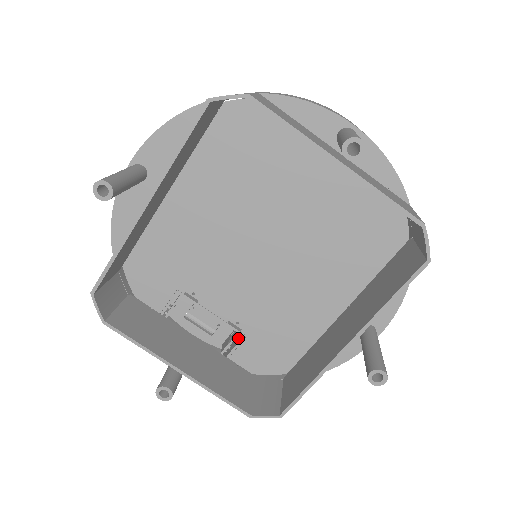
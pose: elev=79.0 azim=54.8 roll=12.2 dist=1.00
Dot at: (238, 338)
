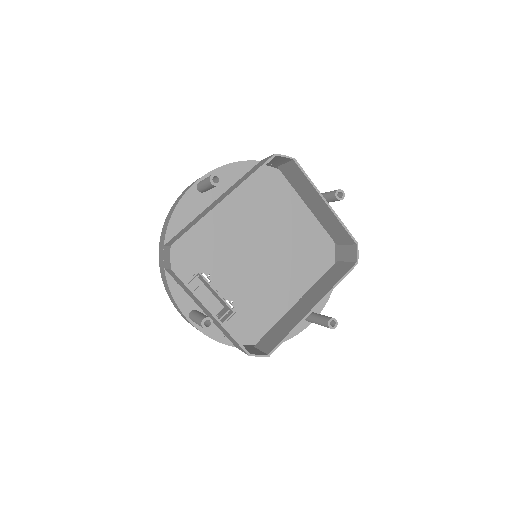
Dot at: (226, 316)
